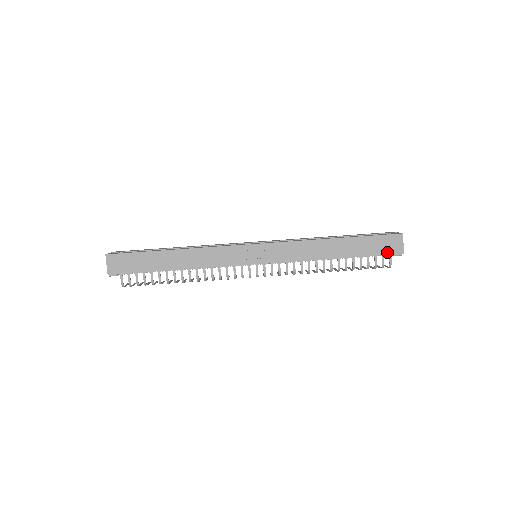
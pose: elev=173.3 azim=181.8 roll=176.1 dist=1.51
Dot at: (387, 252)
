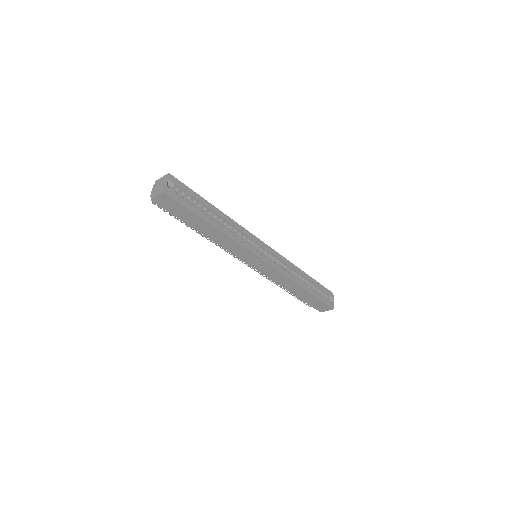
Dot at: (316, 308)
